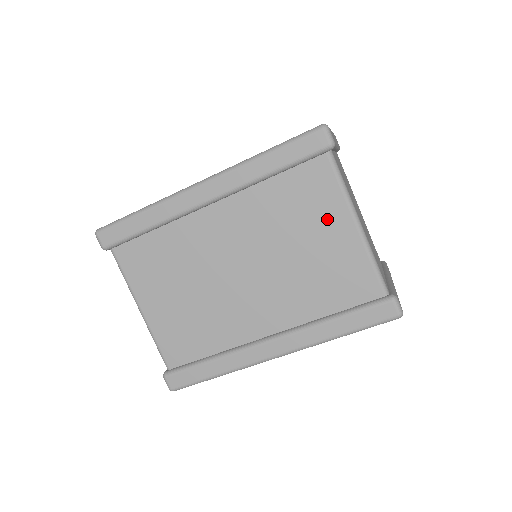
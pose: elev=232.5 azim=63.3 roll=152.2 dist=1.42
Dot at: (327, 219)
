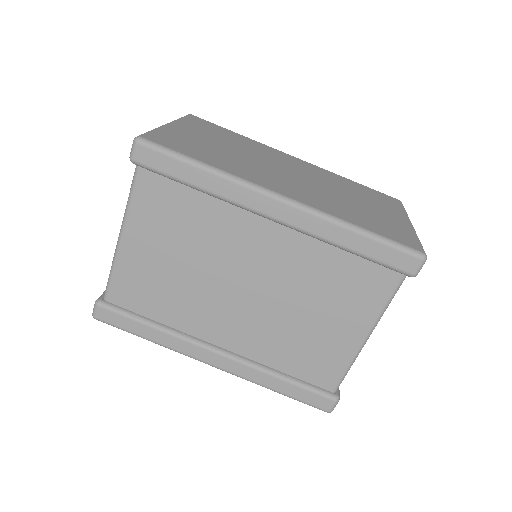
Dot at: (350, 315)
